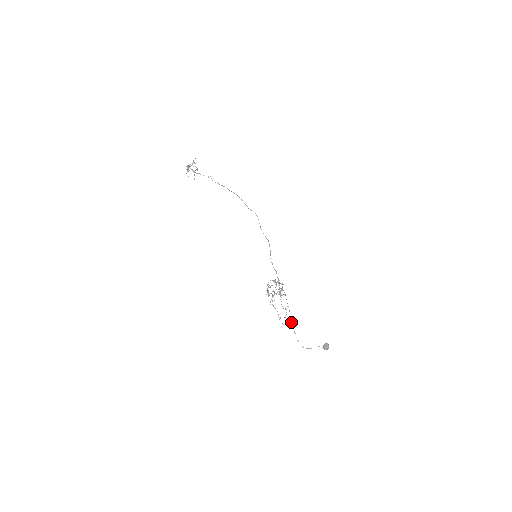
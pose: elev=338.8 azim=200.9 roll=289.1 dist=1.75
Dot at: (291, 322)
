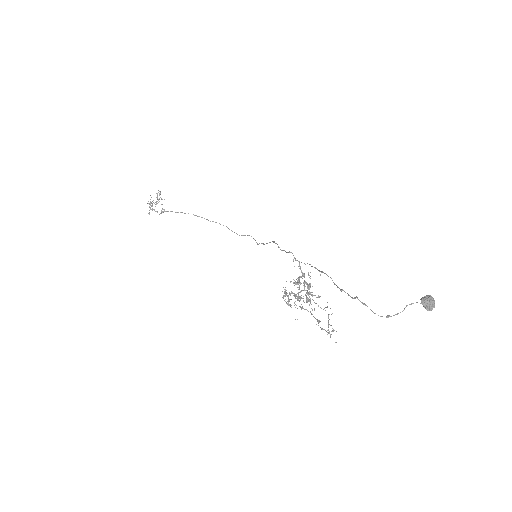
Dot at: occluded
